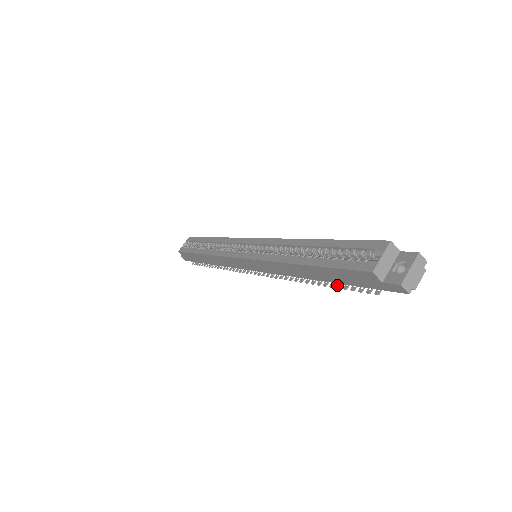
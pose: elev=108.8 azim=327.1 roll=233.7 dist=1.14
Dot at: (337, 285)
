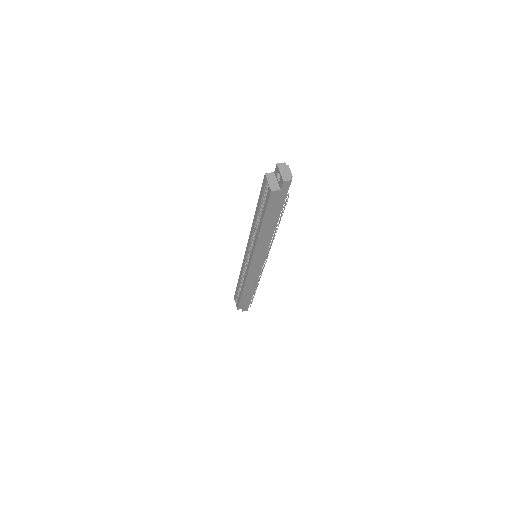
Dot at: (281, 216)
